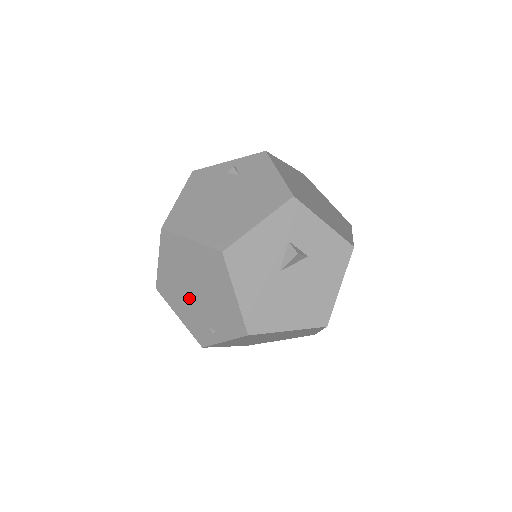
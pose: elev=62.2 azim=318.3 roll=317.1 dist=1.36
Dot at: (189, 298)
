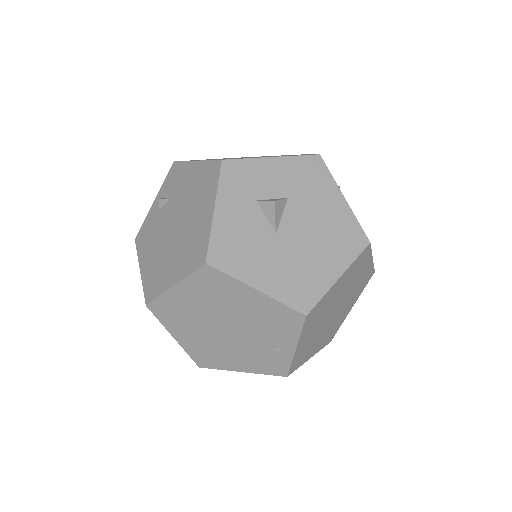
Dot at: (229, 342)
